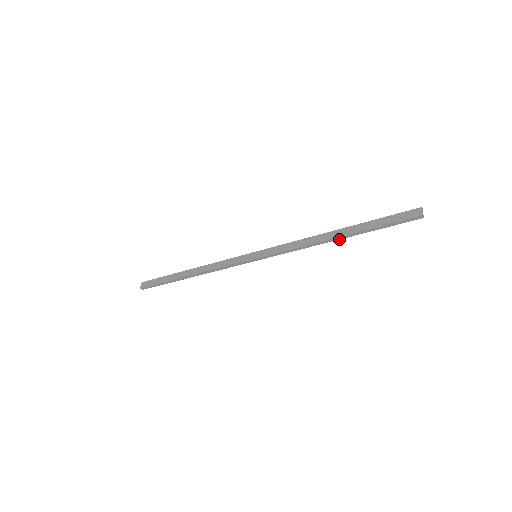
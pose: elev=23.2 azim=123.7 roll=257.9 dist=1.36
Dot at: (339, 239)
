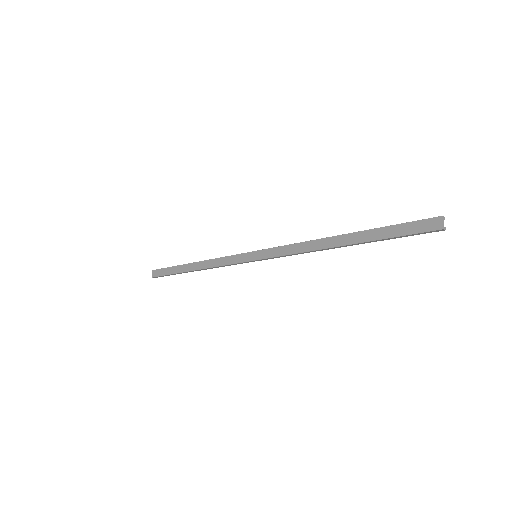
Dot at: (344, 246)
